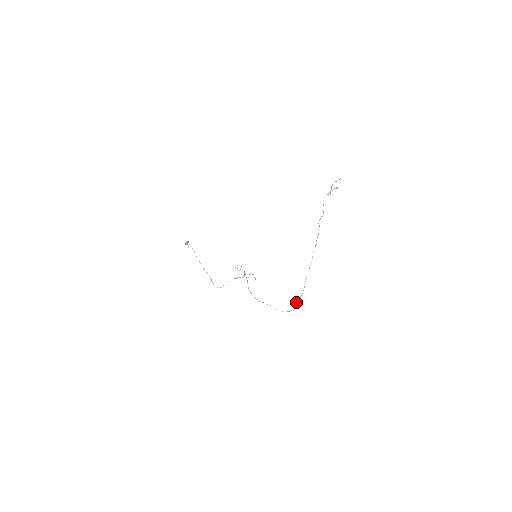
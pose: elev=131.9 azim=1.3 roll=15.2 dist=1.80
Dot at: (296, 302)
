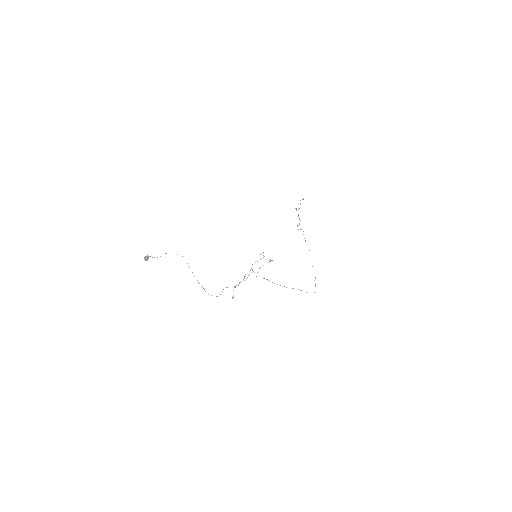
Dot at: (315, 284)
